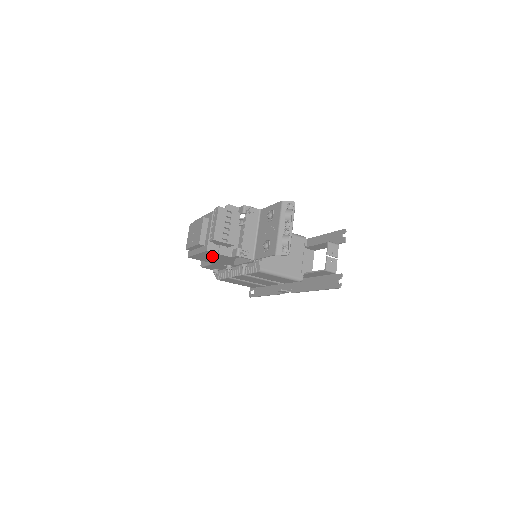
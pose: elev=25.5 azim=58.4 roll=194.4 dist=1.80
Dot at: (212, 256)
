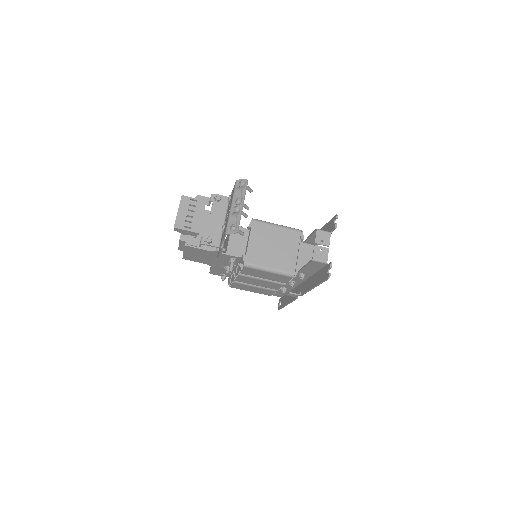
Dot at: (197, 253)
